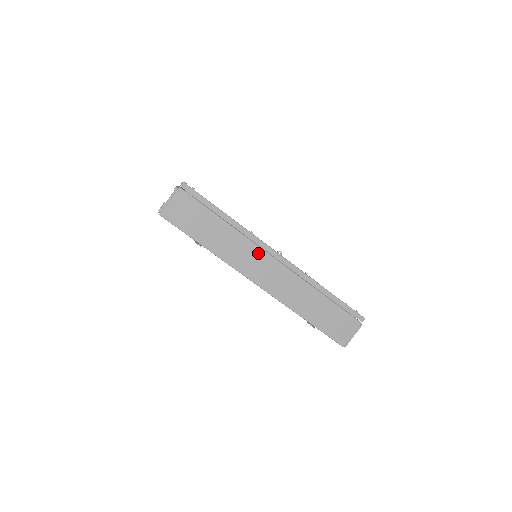
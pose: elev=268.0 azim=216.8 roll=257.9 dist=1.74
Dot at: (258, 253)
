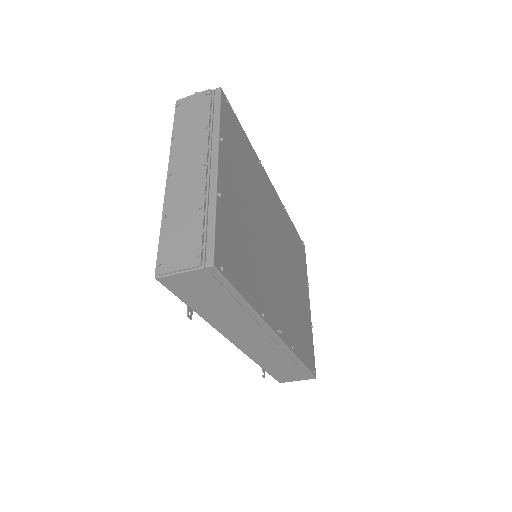
Dot at: (256, 331)
